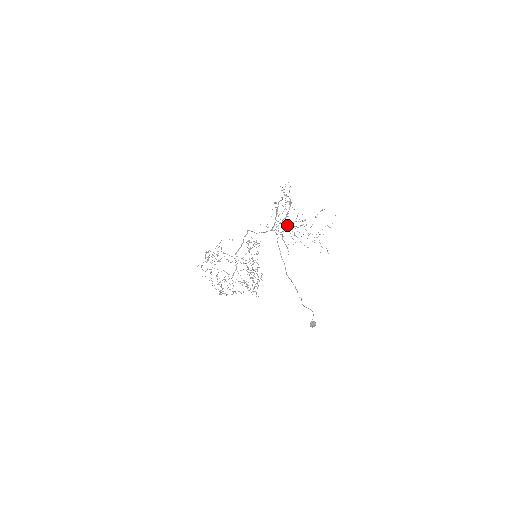
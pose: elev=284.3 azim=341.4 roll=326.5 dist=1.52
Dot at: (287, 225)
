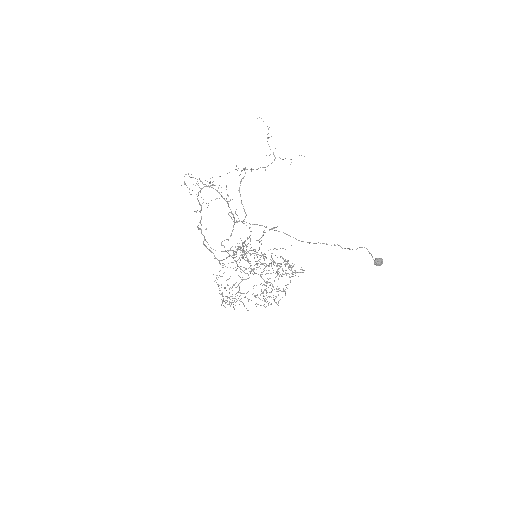
Dot at: occluded
